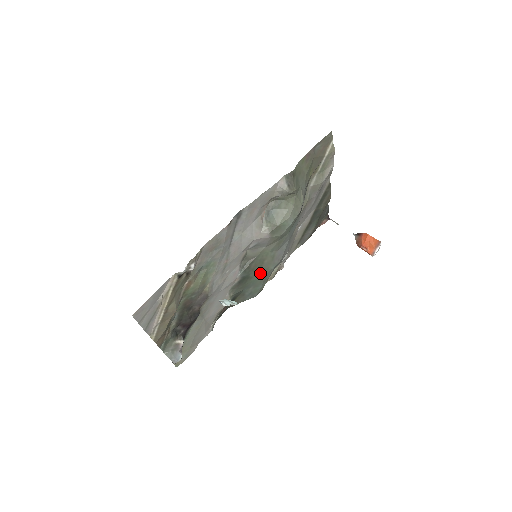
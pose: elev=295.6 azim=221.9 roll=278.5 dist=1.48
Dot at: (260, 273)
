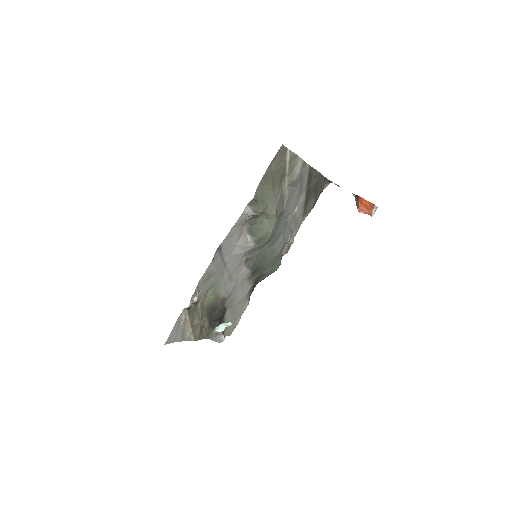
Dot at: (268, 262)
